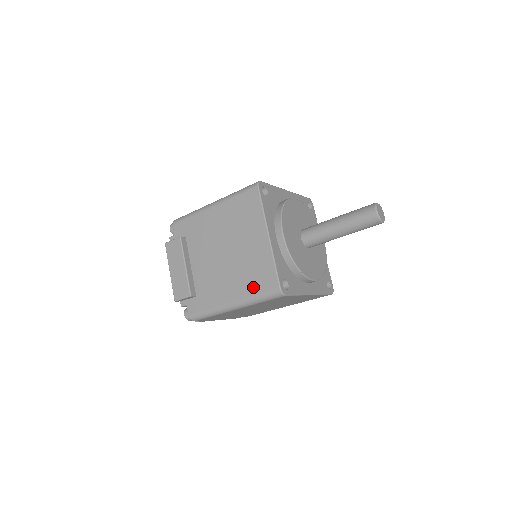
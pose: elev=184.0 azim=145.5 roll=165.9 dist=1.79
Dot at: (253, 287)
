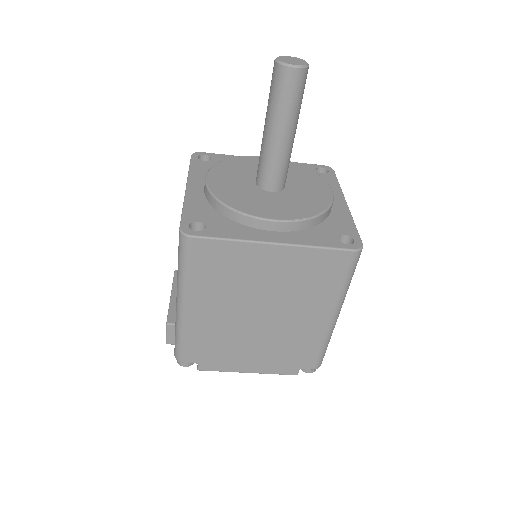
Dot at: occluded
